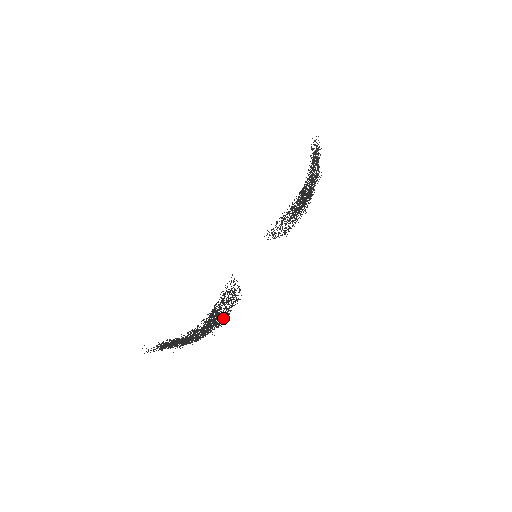
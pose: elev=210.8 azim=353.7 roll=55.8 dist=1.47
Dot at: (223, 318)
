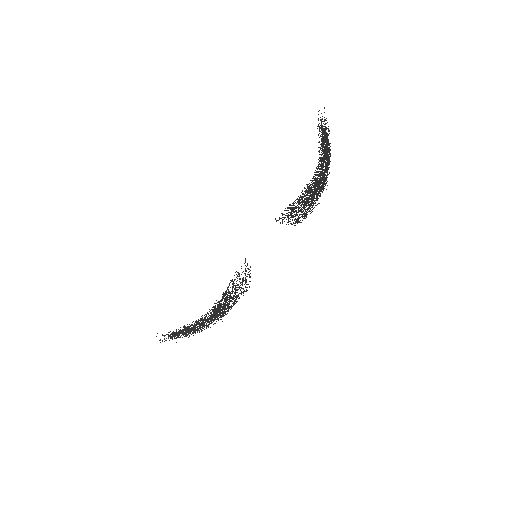
Dot at: (231, 305)
